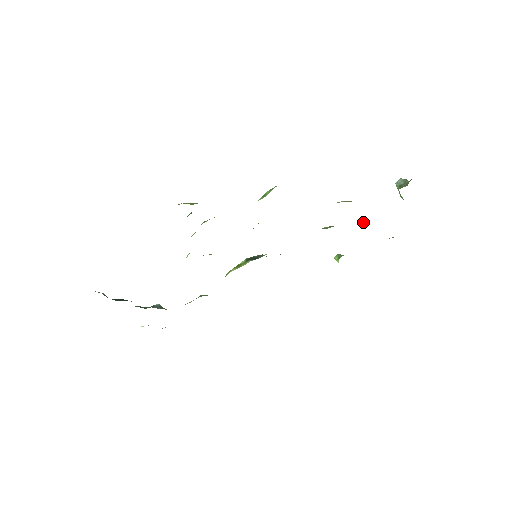
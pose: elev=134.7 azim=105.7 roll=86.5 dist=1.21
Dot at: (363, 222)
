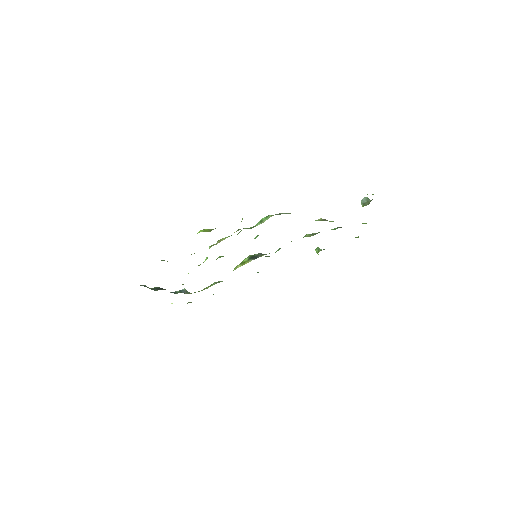
Dot at: occluded
